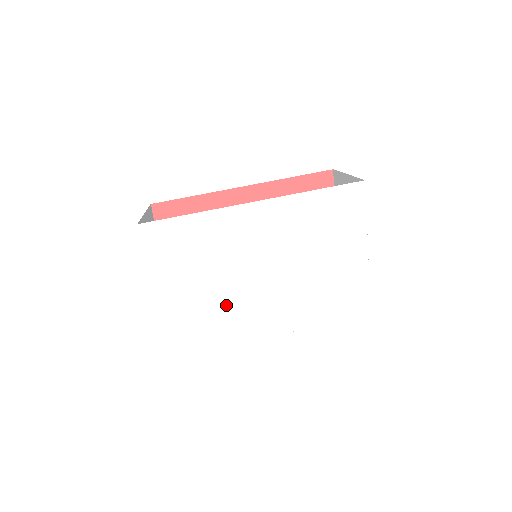
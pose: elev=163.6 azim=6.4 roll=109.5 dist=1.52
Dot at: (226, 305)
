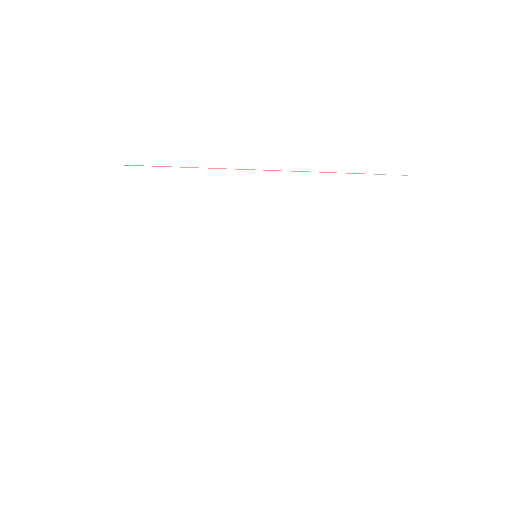
Dot at: (209, 309)
